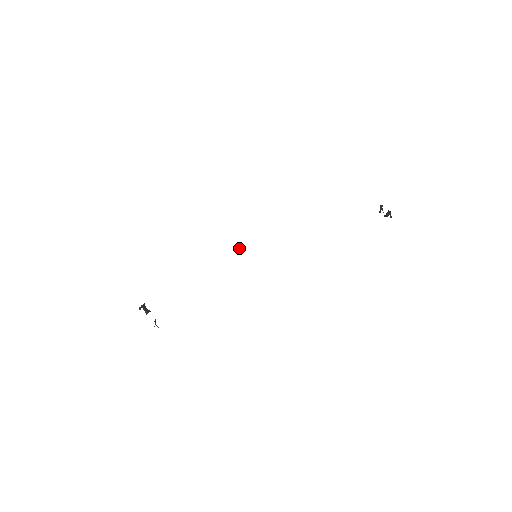
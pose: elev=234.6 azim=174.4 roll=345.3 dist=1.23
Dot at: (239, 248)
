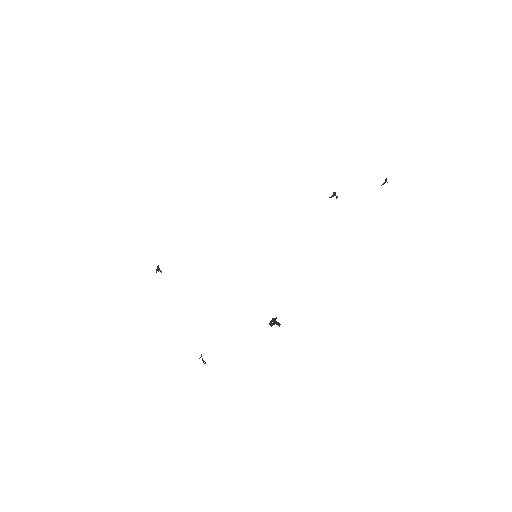
Dot at: (158, 271)
